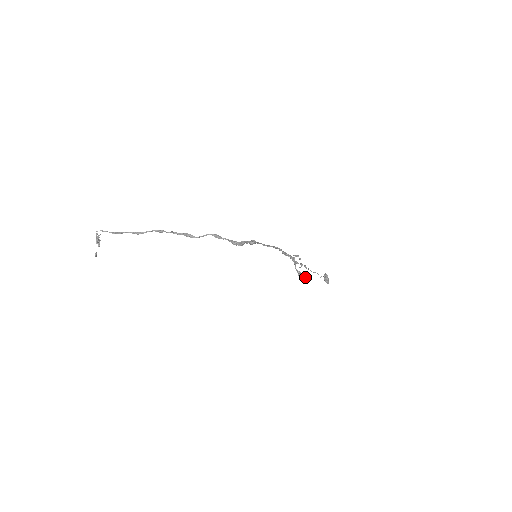
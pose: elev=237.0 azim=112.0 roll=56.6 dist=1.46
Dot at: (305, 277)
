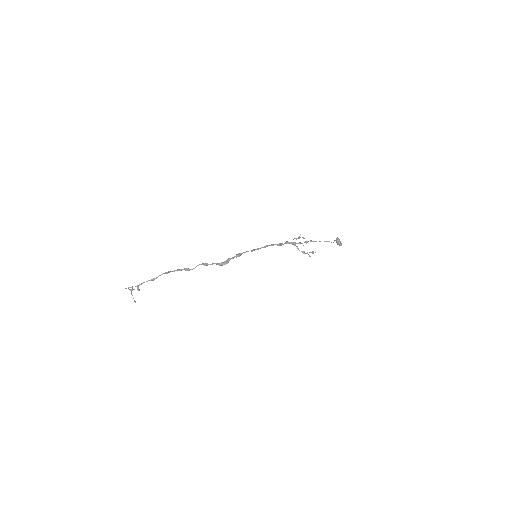
Dot at: occluded
